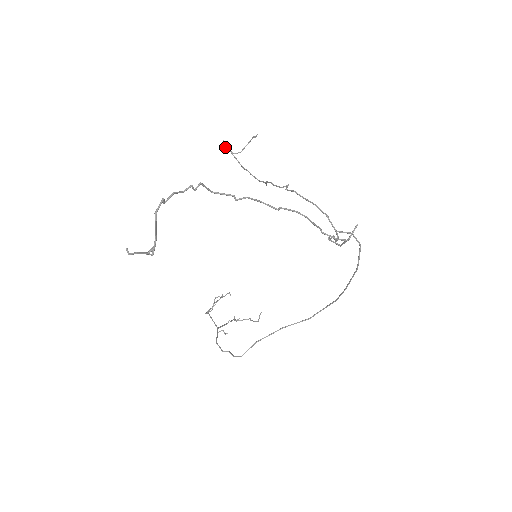
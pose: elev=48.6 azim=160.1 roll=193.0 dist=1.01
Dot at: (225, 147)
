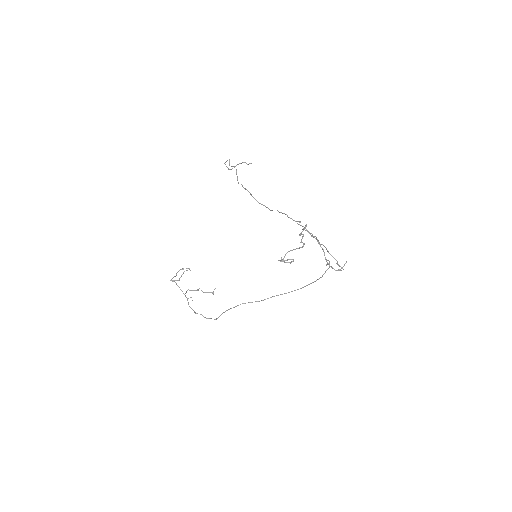
Dot at: (229, 165)
